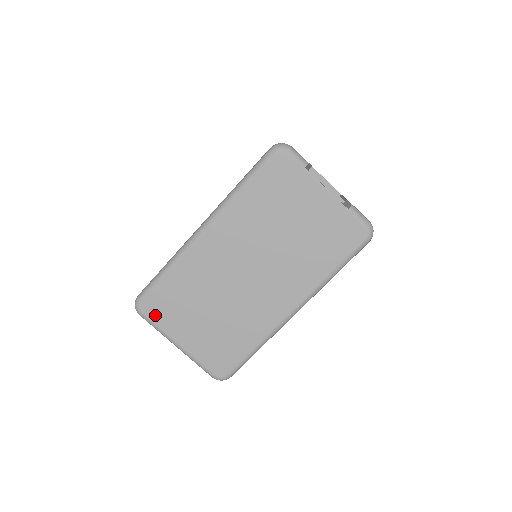
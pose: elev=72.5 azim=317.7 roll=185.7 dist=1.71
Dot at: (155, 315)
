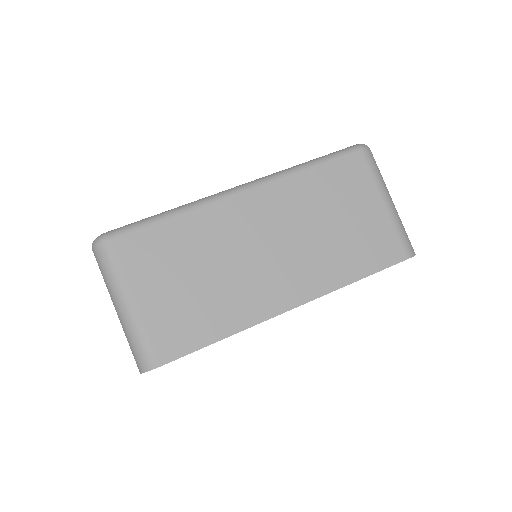
Dot at: occluded
